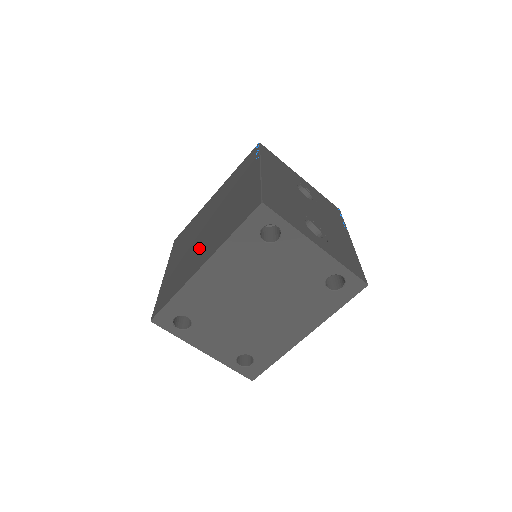
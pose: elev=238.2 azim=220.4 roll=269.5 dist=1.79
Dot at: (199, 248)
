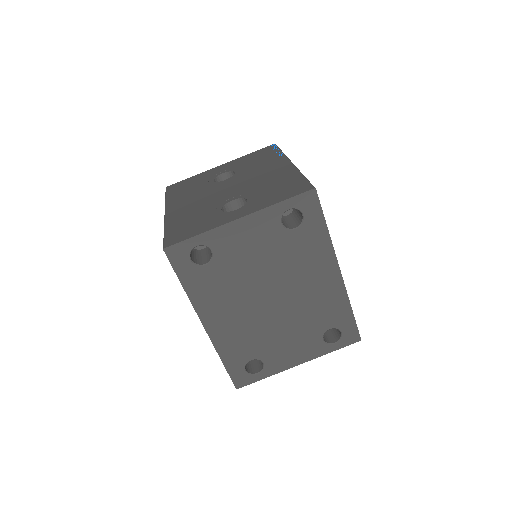
Dot at: occluded
